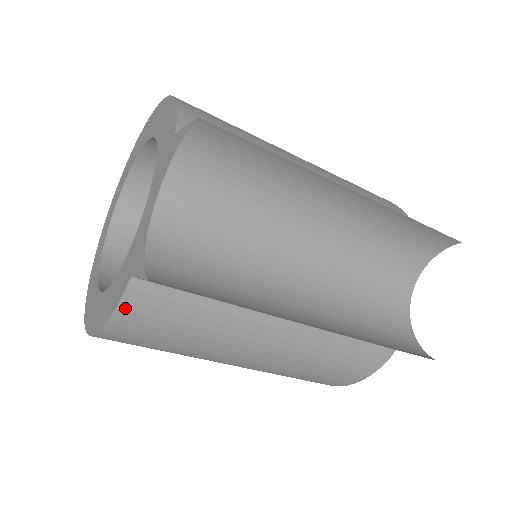
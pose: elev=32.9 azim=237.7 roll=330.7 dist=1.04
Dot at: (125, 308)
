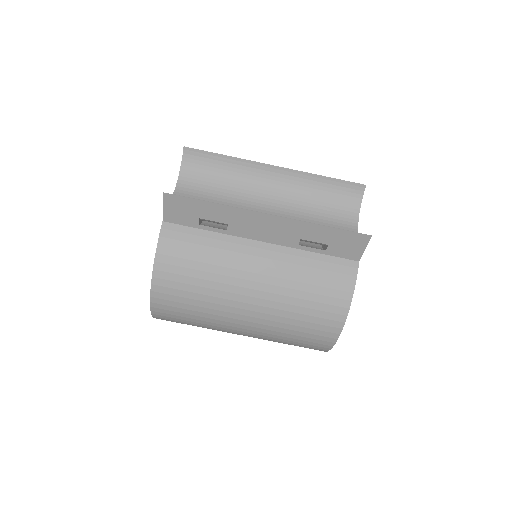
Dot at: (162, 244)
